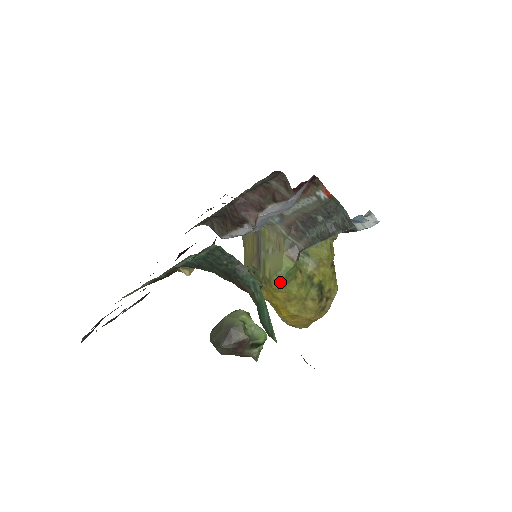
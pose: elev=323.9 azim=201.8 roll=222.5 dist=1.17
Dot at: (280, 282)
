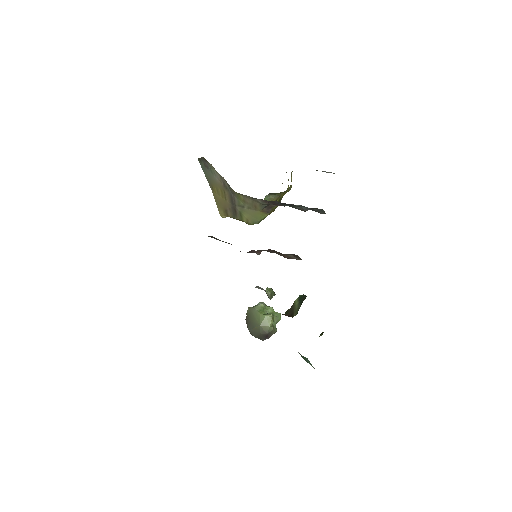
Dot at: occluded
